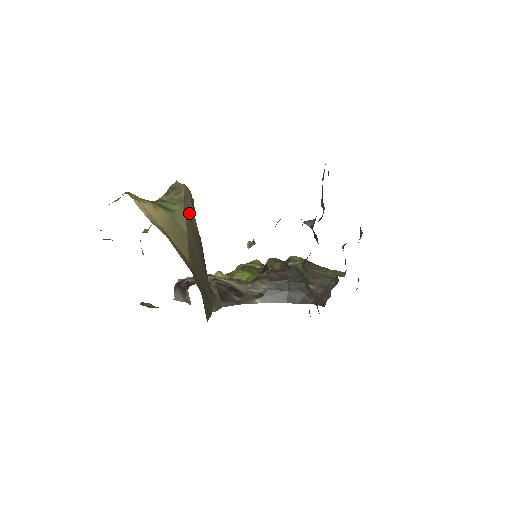
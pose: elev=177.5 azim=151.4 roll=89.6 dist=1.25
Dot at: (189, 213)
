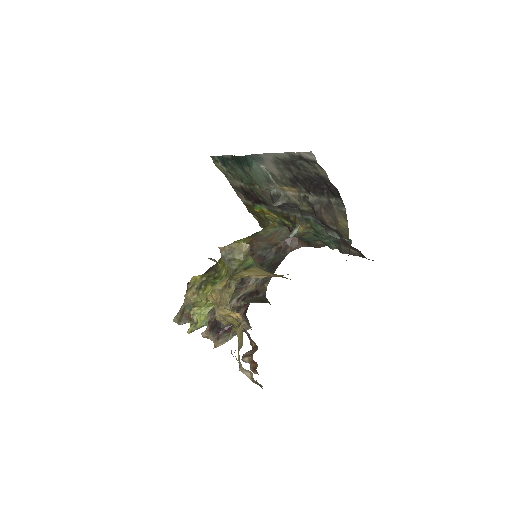
Dot at: occluded
